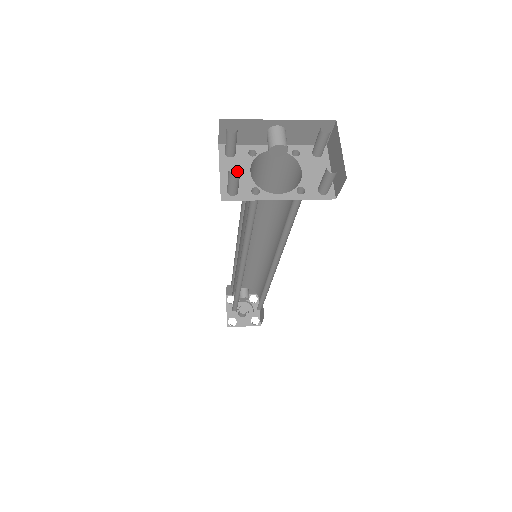
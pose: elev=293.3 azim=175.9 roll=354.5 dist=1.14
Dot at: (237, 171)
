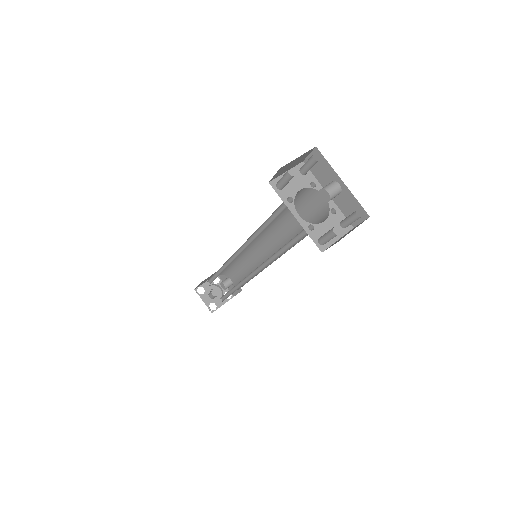
Dot at: (295, 182)
